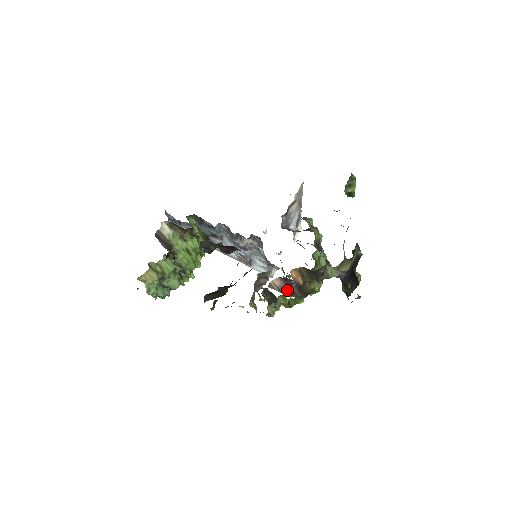
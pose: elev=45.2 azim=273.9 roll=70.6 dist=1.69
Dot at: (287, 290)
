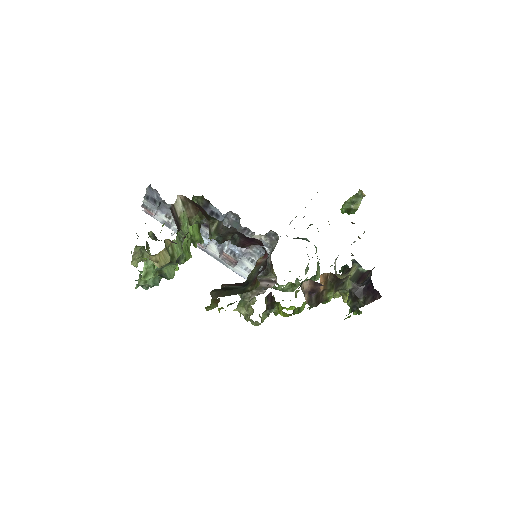
Dot at: (307, 296)
